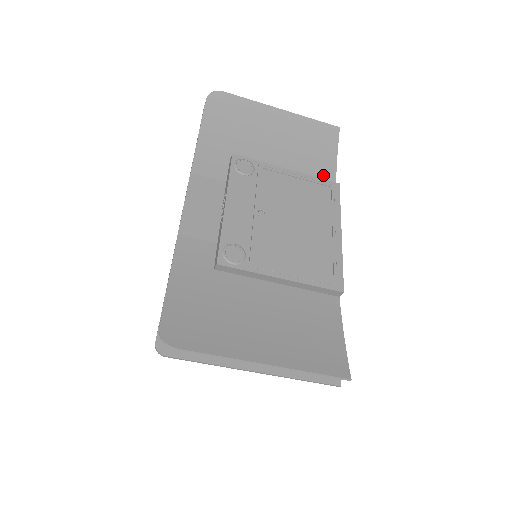
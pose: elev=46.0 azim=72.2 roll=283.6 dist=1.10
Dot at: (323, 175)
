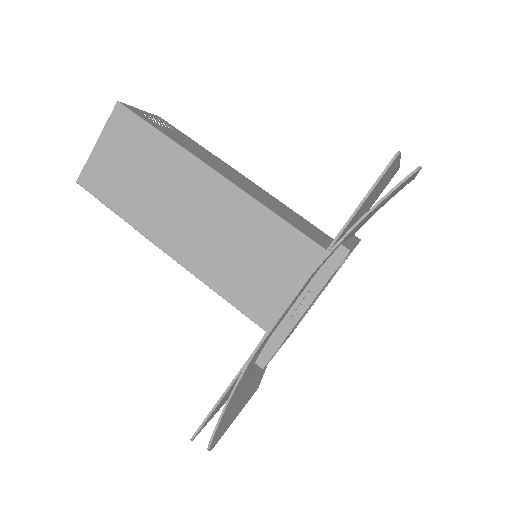
Dot at: occluded
